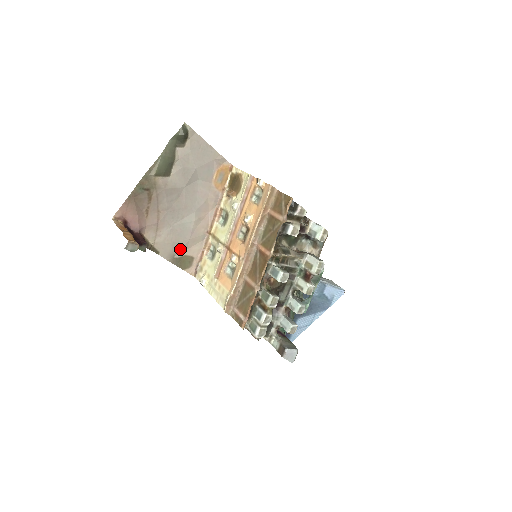
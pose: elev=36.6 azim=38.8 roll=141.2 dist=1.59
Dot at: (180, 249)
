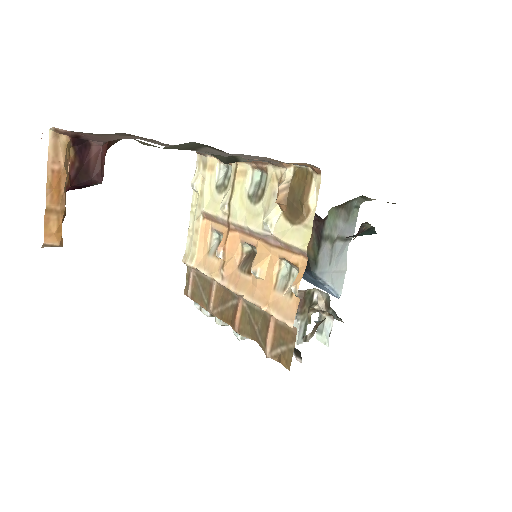
Dot at: occluded
